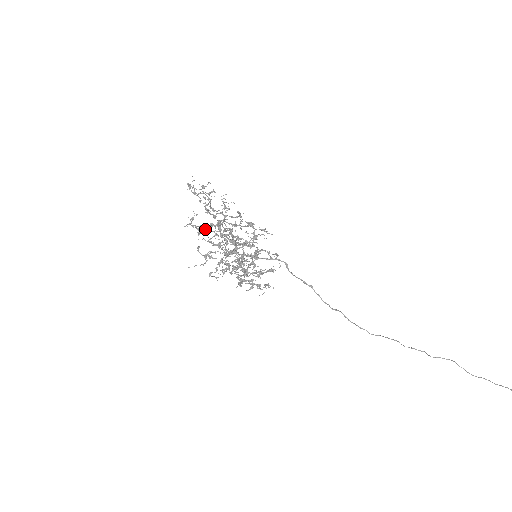
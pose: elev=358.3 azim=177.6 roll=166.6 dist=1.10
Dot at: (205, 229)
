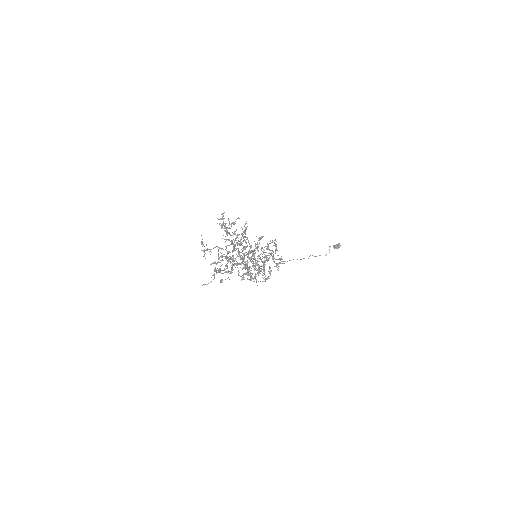
Dot at: occluded
